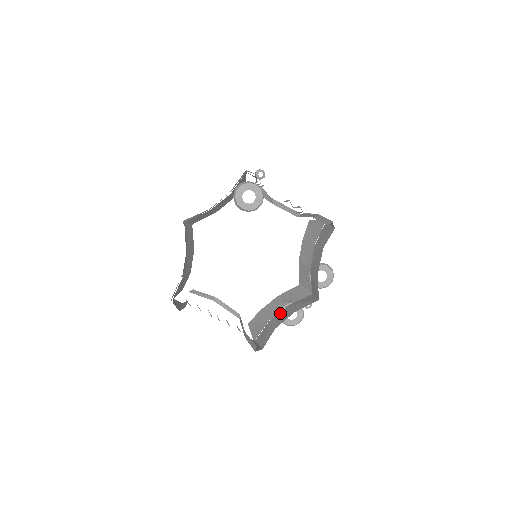
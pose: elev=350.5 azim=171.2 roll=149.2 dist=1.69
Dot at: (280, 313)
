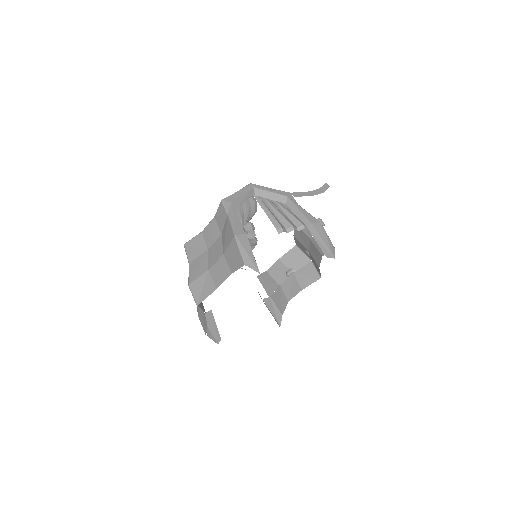
Dot at: (287, 281)
